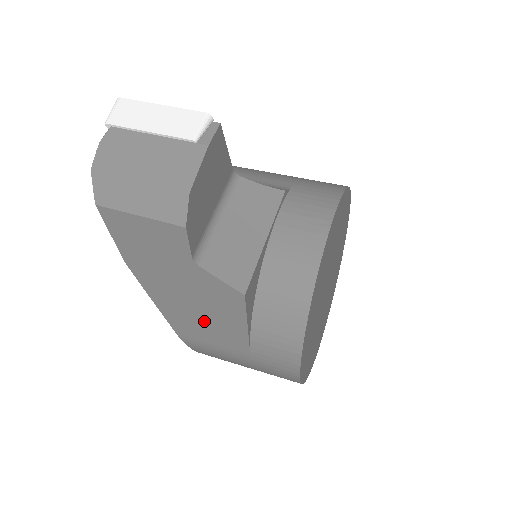
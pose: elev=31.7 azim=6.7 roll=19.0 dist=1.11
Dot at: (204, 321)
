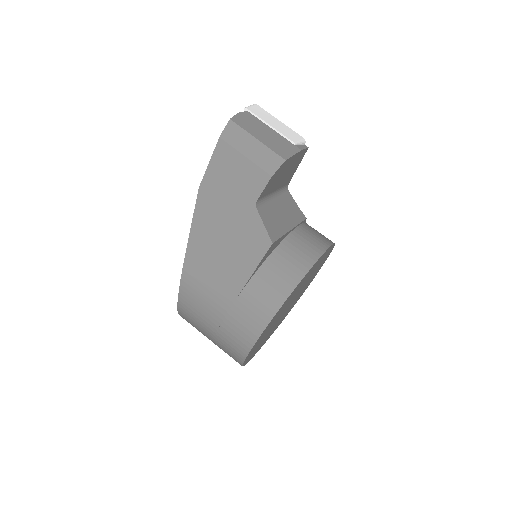
Dot at: (220, 259)
